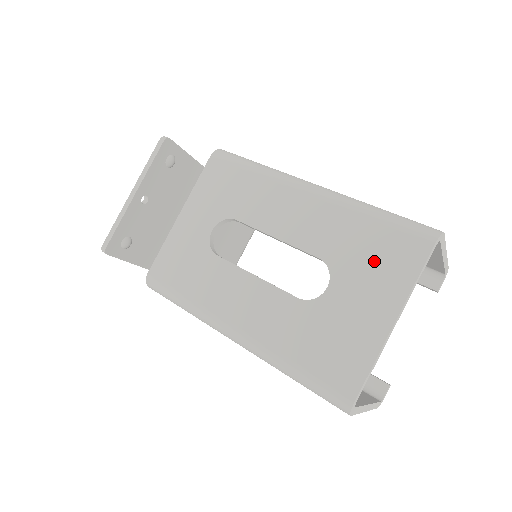
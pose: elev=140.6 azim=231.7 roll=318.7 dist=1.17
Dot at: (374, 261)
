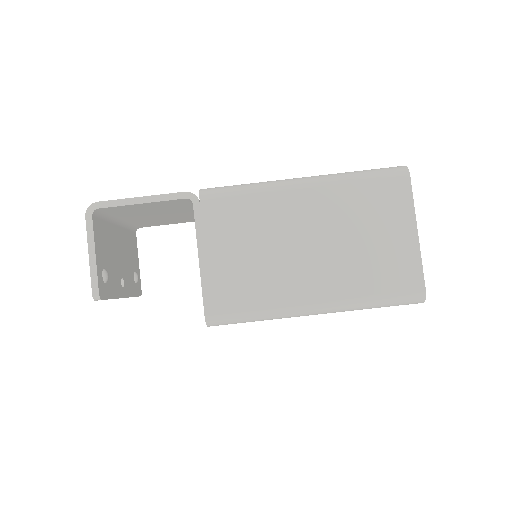
Dot at: occluded
